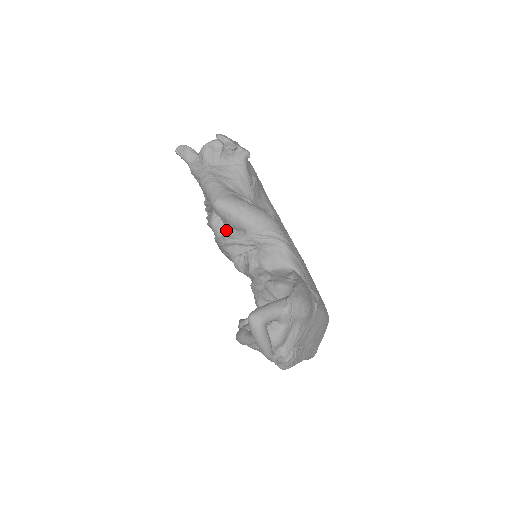
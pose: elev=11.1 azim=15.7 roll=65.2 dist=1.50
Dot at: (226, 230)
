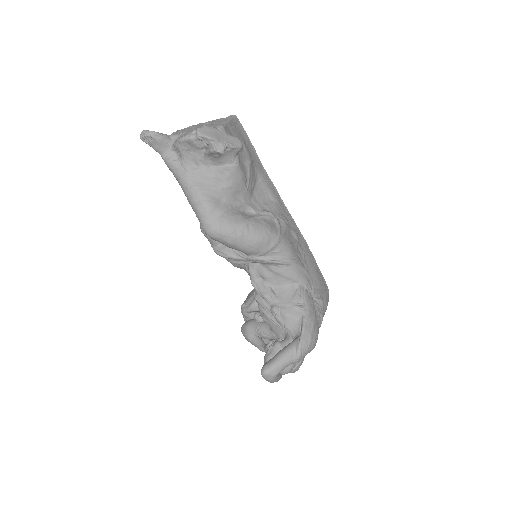
Dot at: occluded
